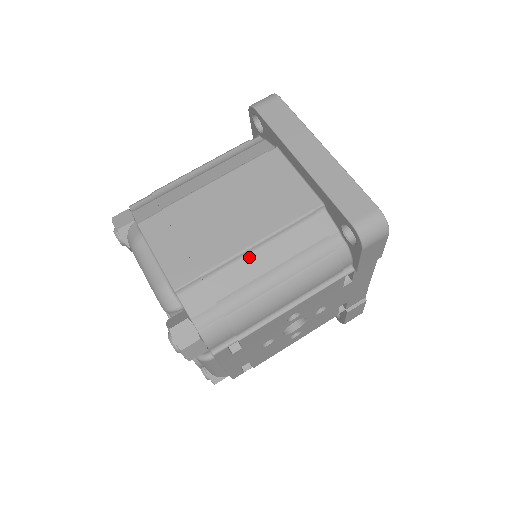
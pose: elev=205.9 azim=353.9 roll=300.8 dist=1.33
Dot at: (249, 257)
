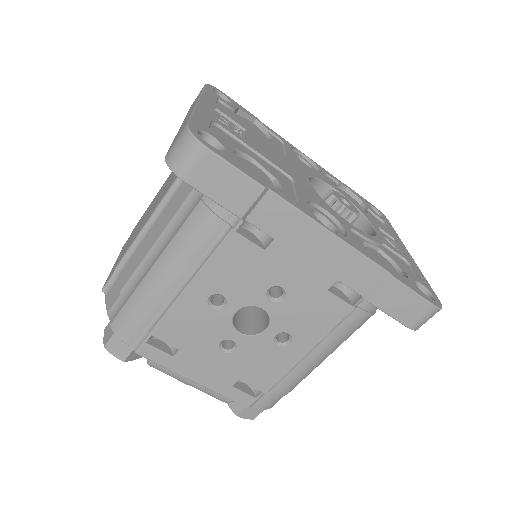
Dot at: (143, 240)
